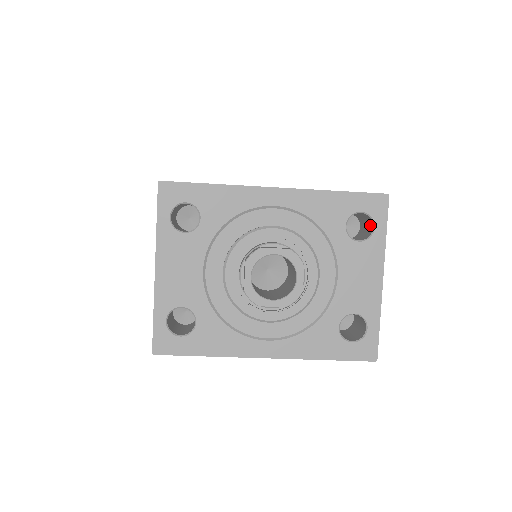
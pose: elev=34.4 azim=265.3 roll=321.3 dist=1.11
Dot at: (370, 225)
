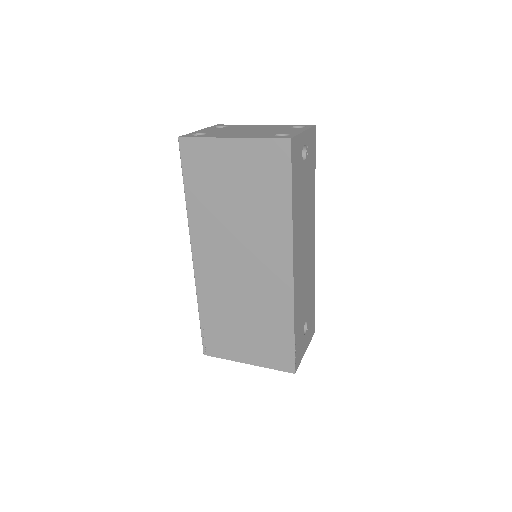
Dot at: occluded
